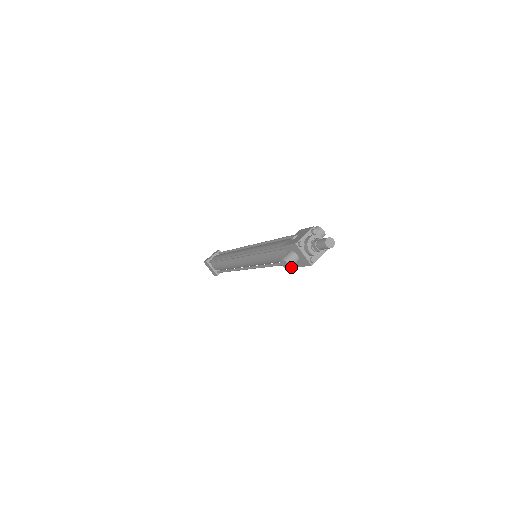
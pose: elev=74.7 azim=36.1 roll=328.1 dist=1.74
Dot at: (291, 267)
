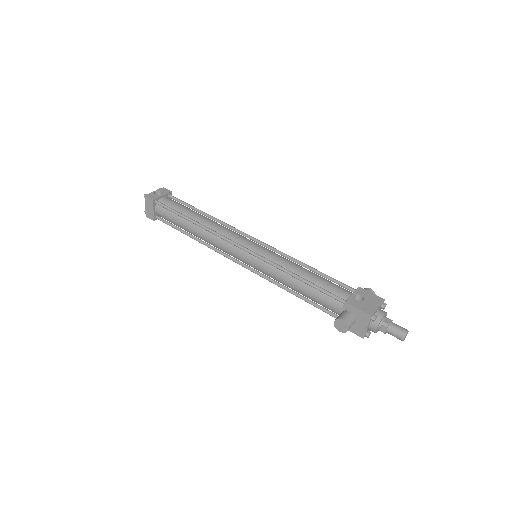
Dot at: (345, 331)
